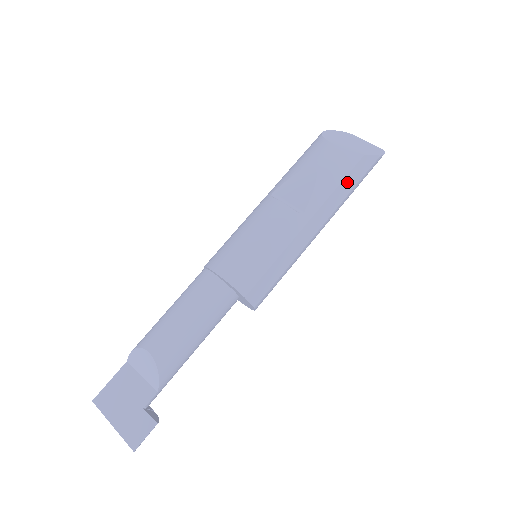
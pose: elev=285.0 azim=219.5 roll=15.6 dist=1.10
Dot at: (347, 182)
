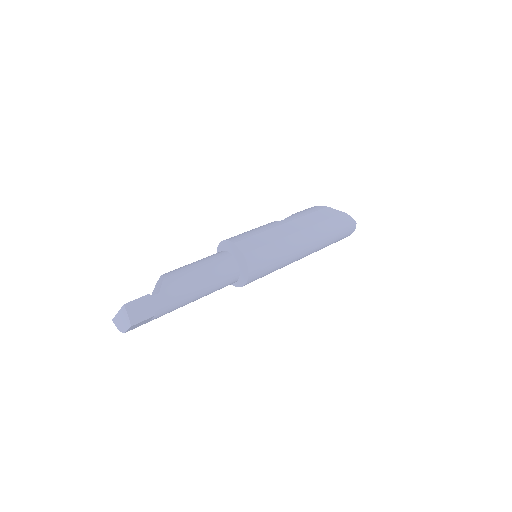
Dot at: (317, 215)
